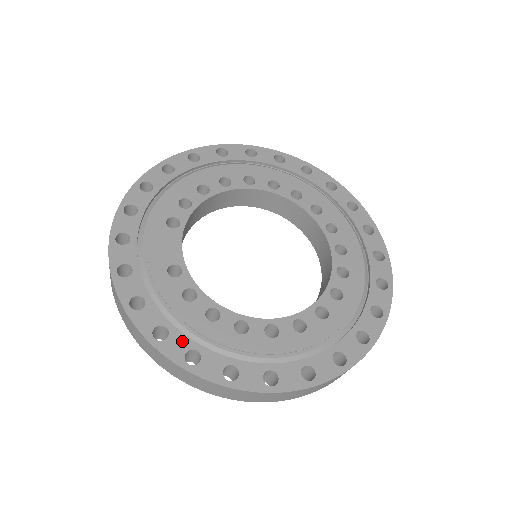
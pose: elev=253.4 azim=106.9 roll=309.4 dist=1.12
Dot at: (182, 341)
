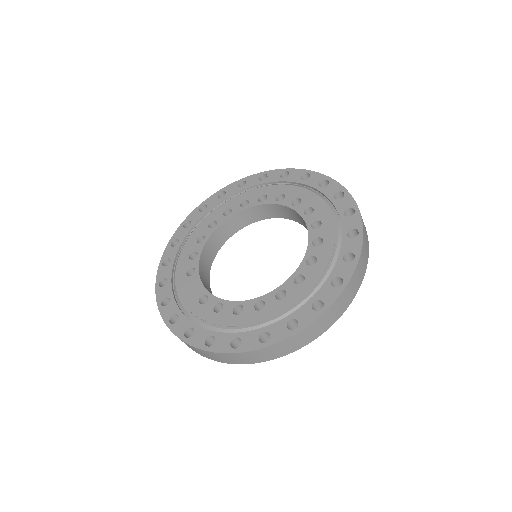
Dot at: (225, 338)
